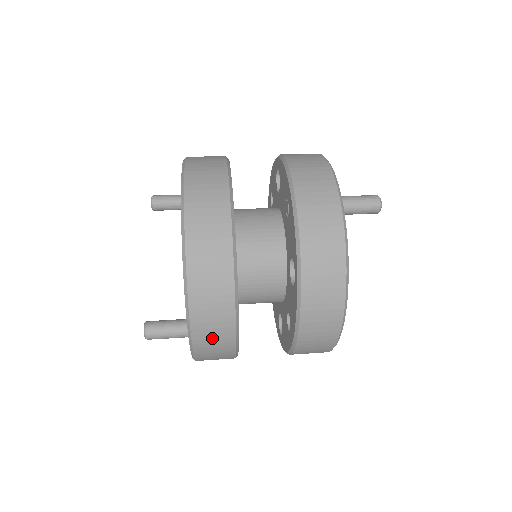
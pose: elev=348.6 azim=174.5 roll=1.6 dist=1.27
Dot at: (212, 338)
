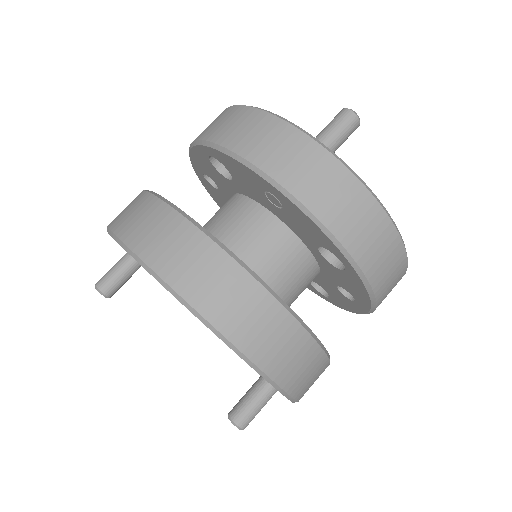
Dot at: (311, 382)
